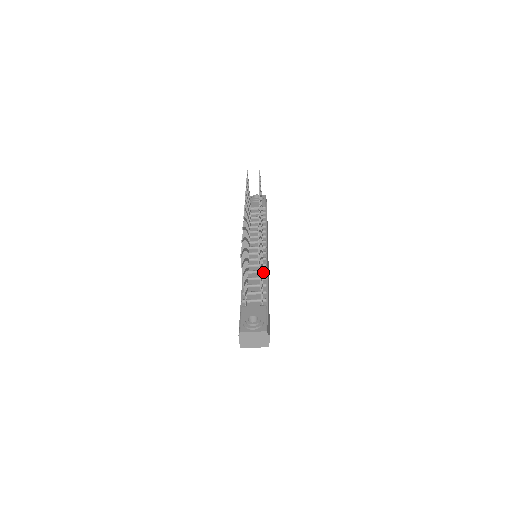
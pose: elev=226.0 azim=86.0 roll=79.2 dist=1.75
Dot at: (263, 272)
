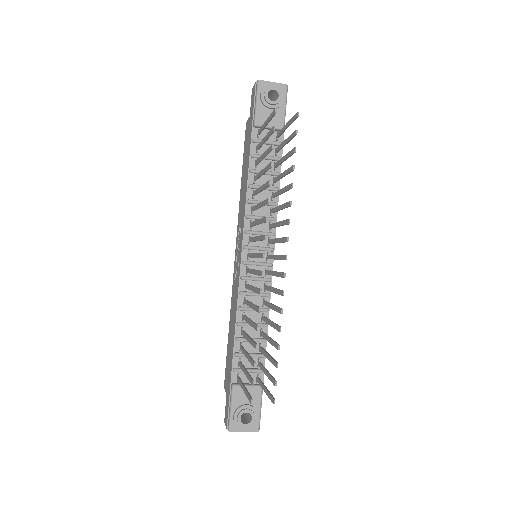
Dot at: (264, 312)
